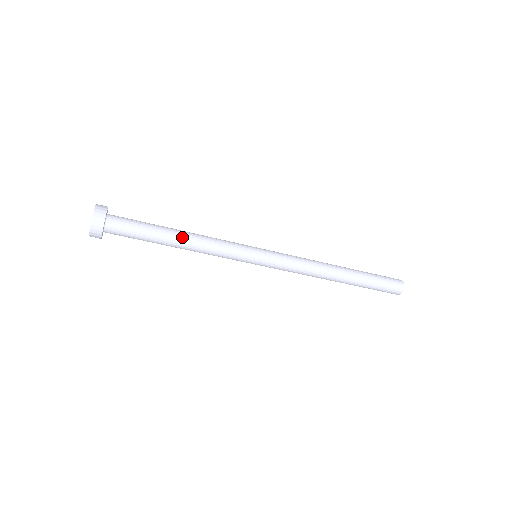
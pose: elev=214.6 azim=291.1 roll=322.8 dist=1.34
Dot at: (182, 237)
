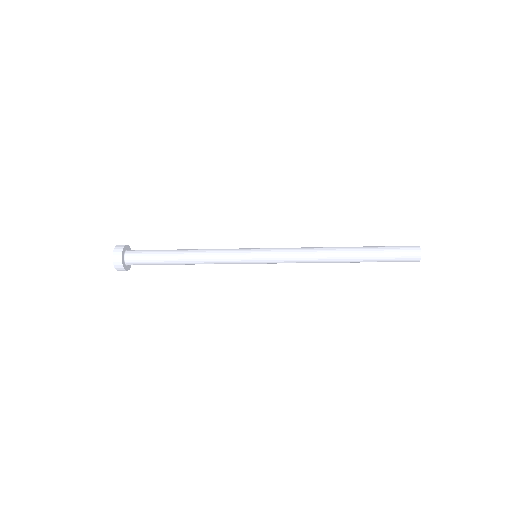
Dot at: (185, 255)
